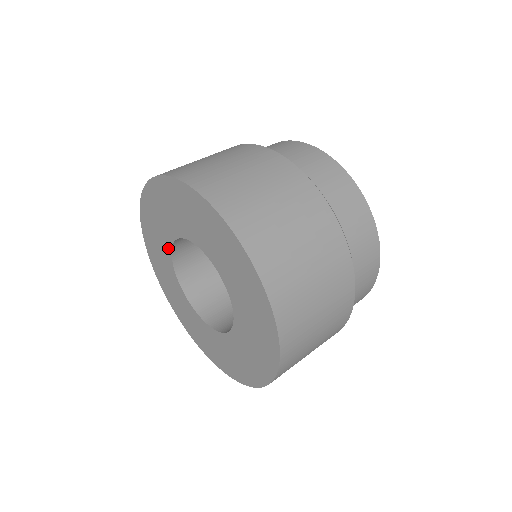
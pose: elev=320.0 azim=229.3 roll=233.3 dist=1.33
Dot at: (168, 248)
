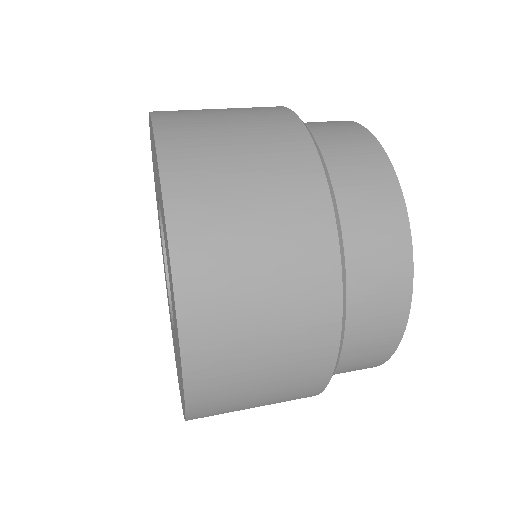
Dot at: (163, 253)
